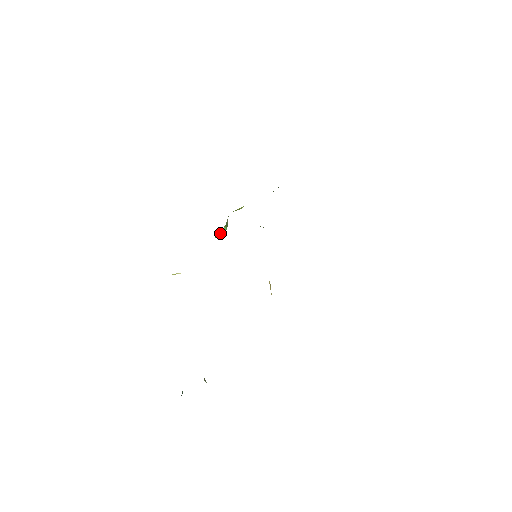
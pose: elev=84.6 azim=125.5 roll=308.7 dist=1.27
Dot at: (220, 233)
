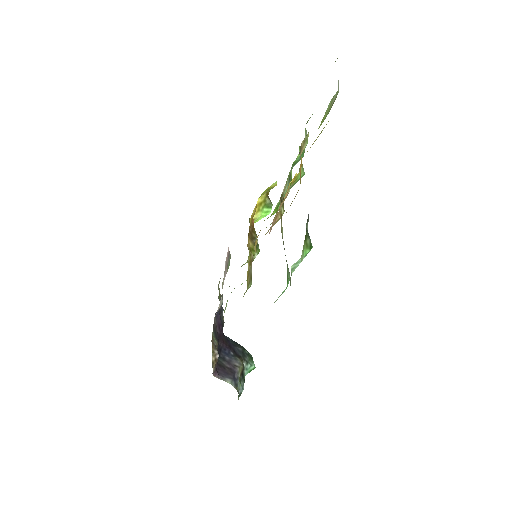
Dot at: (258, 218)
